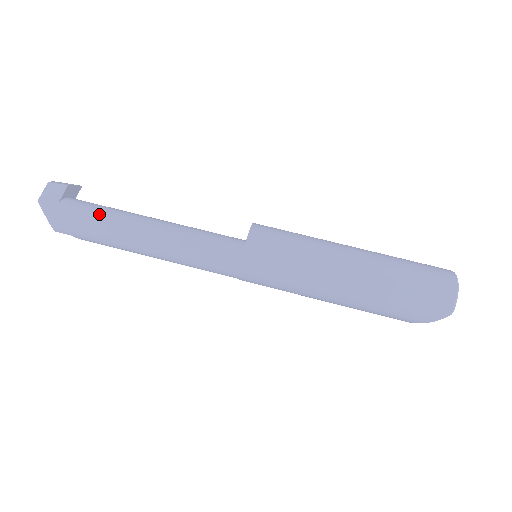
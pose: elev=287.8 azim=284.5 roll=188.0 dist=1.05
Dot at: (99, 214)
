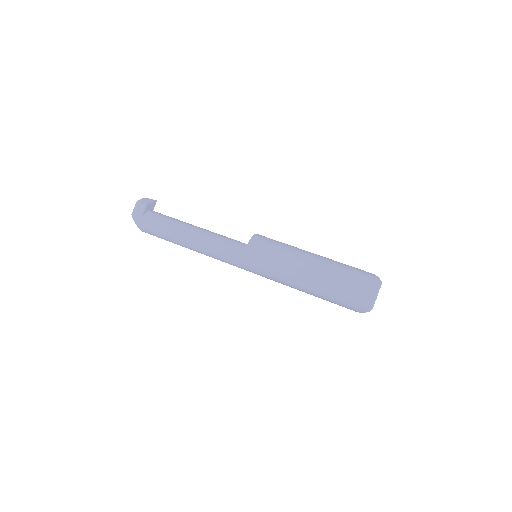
Dot at: (164, 225)
